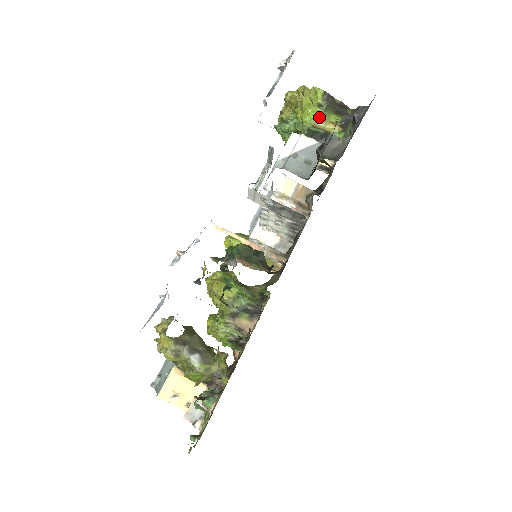
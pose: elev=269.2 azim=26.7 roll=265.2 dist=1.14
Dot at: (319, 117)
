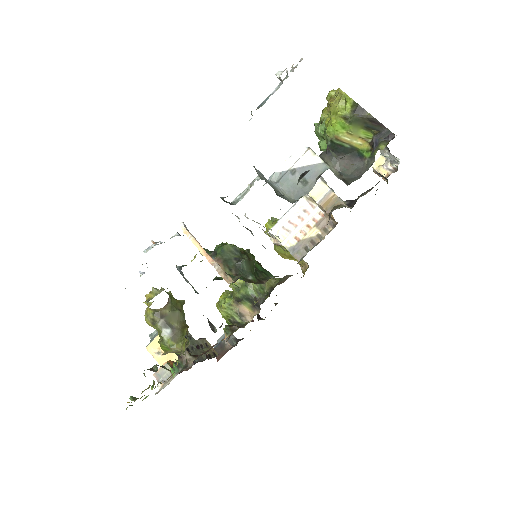
Dot at: (344, 130)
